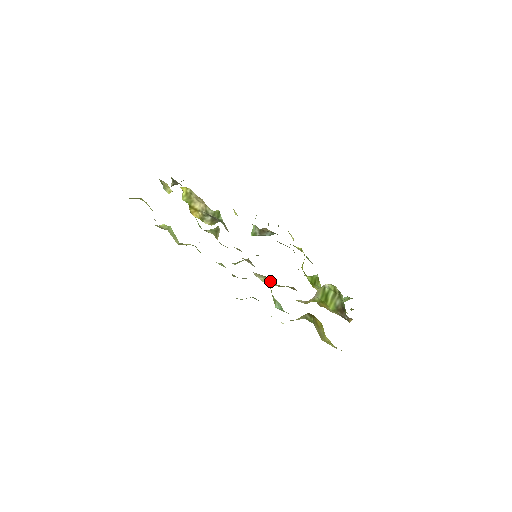
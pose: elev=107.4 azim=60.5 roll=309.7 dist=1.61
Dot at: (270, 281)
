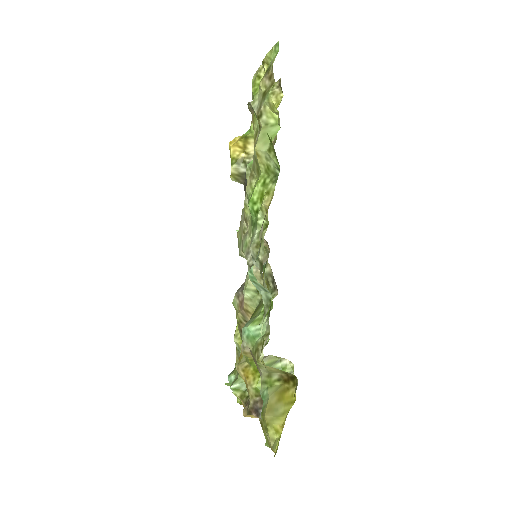
Dot at: occluded
